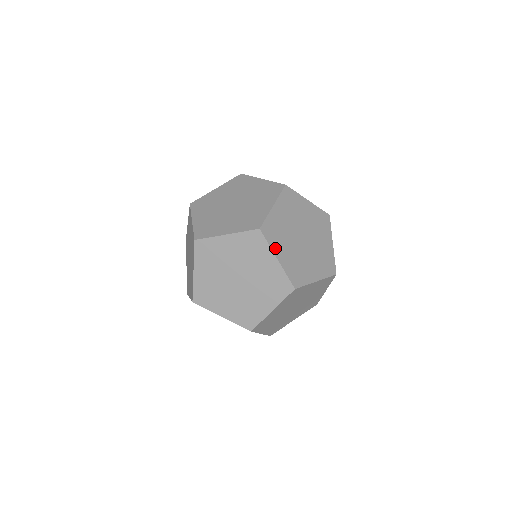
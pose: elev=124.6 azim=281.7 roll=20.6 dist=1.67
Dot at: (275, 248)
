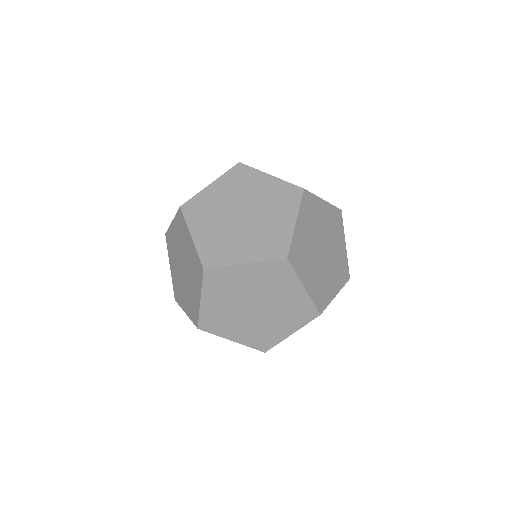
Dot at: (263, 172)
